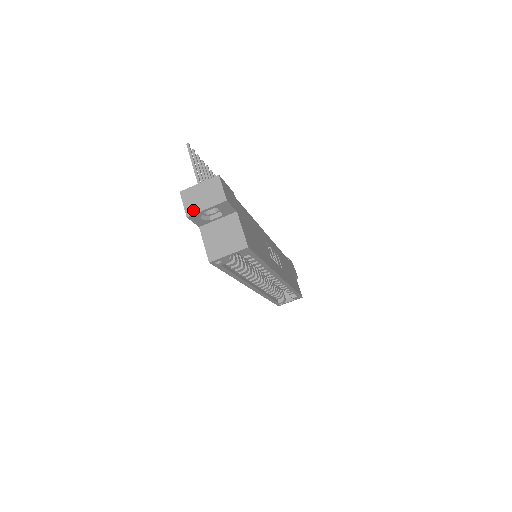
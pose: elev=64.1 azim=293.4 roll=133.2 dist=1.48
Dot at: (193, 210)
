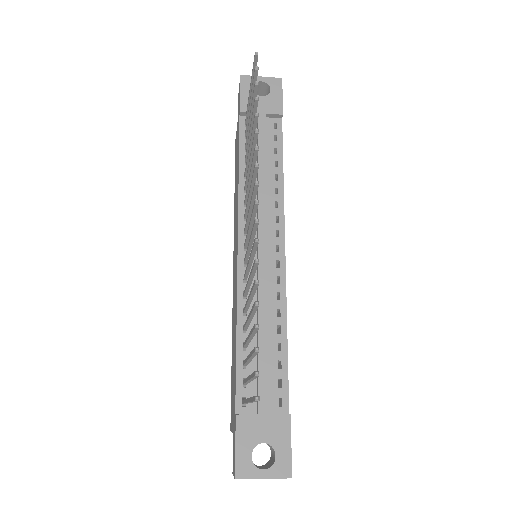
Dot at: occluded
